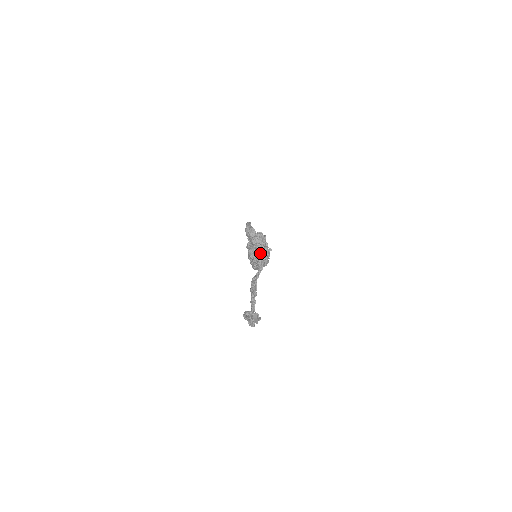
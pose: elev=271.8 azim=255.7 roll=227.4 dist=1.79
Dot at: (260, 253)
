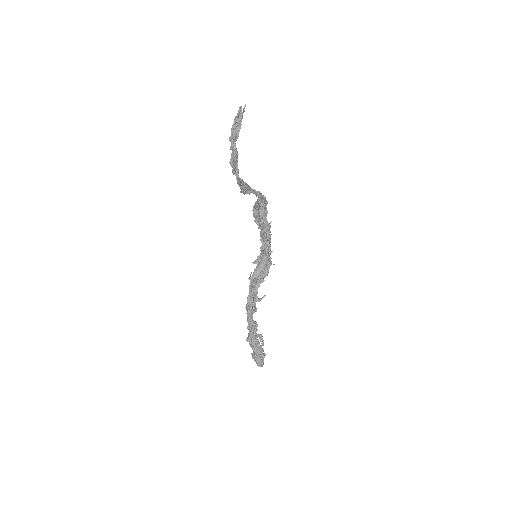
Dot at: occluded
